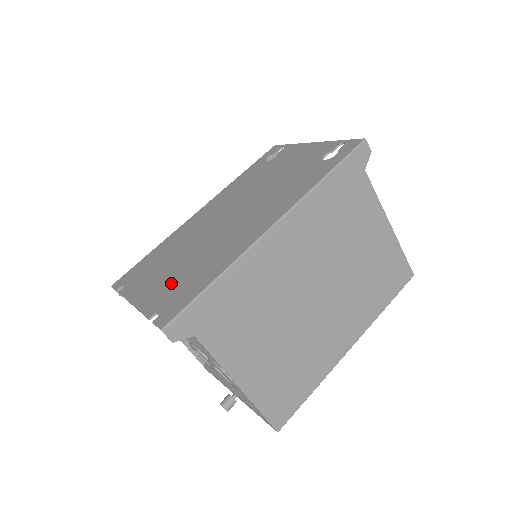
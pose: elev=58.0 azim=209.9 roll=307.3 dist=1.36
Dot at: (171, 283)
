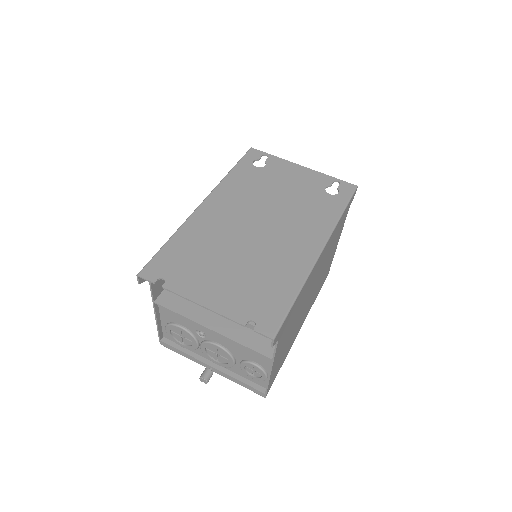
Dot at: (242, 289)
